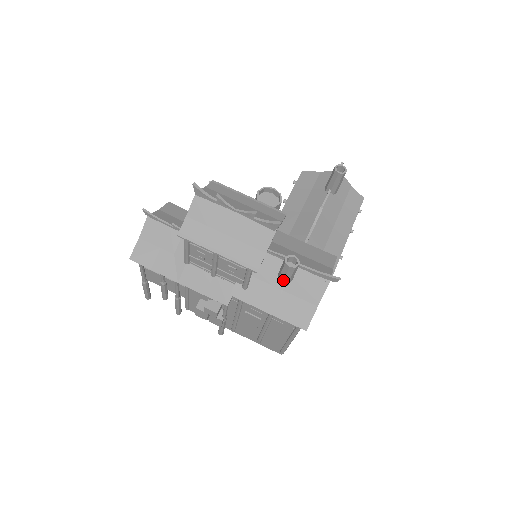
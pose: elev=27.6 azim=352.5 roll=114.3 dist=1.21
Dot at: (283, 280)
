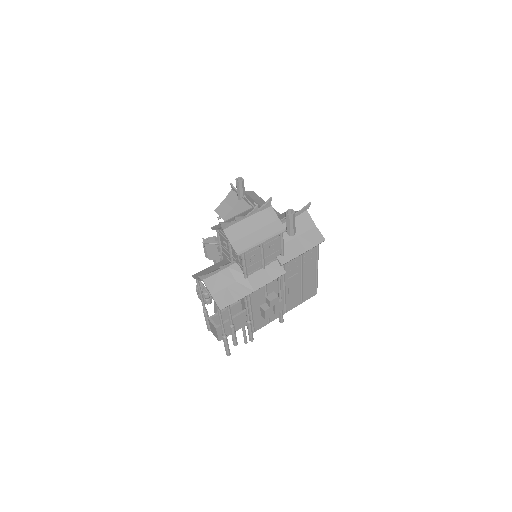
Dot at: (293, 230)
